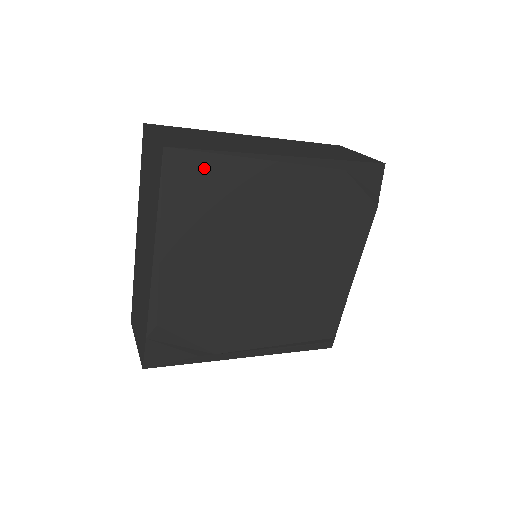
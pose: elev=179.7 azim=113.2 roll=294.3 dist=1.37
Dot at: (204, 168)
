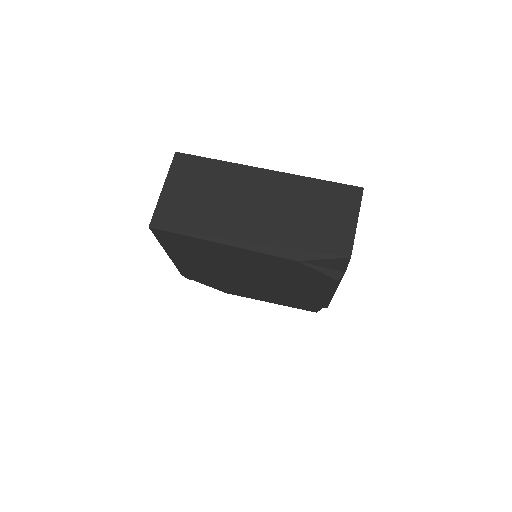
Dot at: (180, 238)
